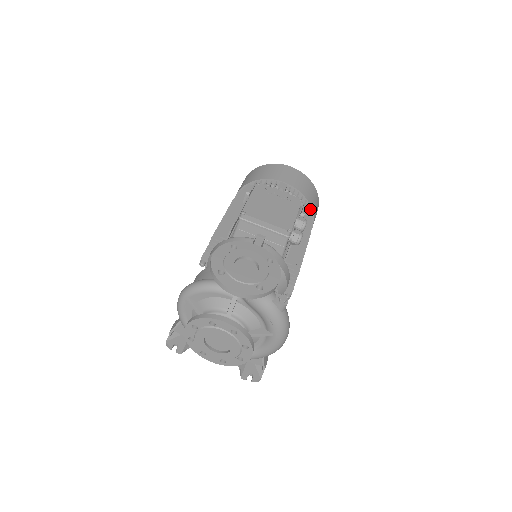
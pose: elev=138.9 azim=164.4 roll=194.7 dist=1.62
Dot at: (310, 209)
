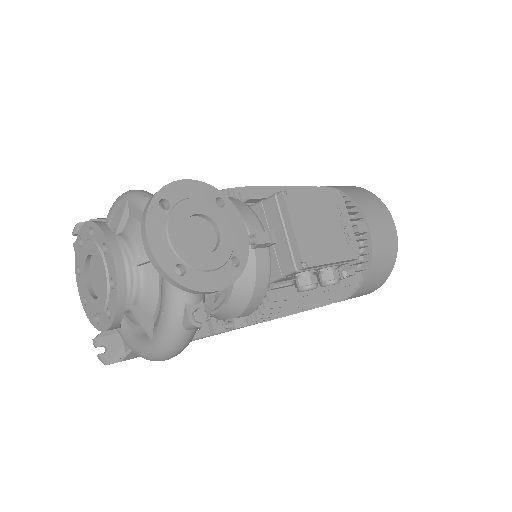
Dot at: (361, 281)
